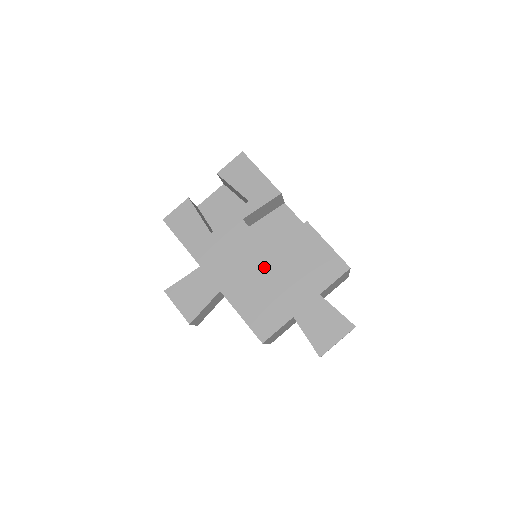
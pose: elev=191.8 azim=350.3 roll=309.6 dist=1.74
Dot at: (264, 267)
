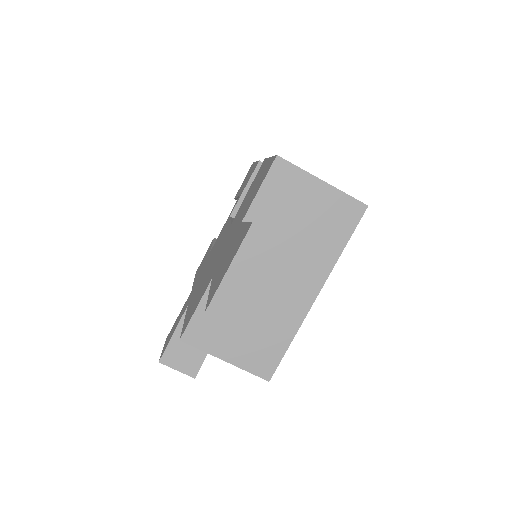
Dot at: (220, 245)
